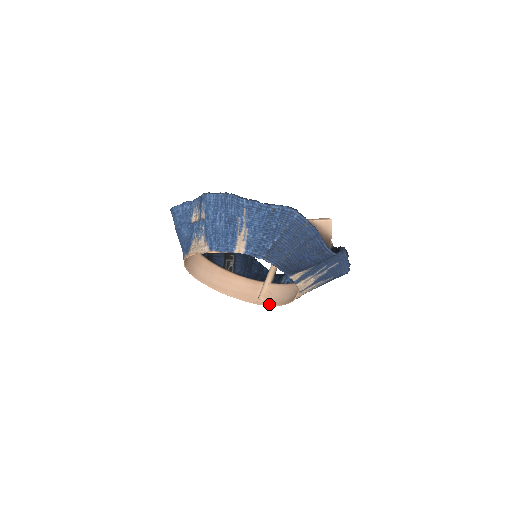
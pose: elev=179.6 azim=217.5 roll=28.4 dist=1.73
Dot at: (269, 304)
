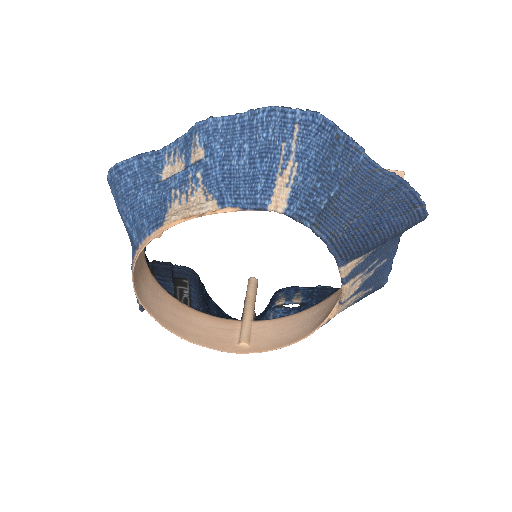
Dot at: (262, 349)
